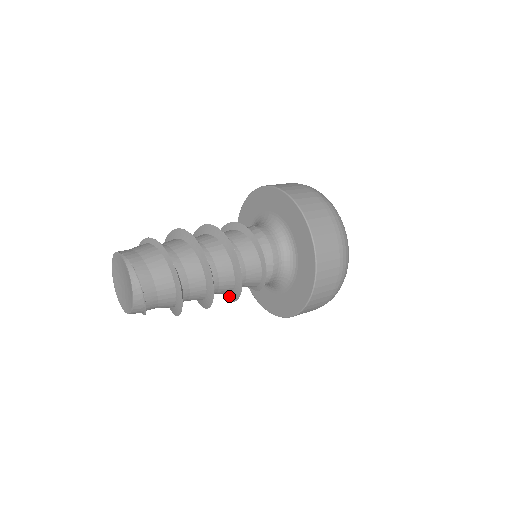
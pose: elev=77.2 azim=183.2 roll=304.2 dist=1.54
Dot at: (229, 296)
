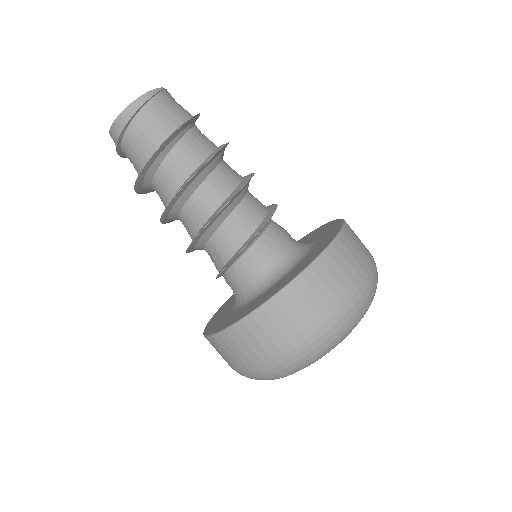
Dot at: occluded
